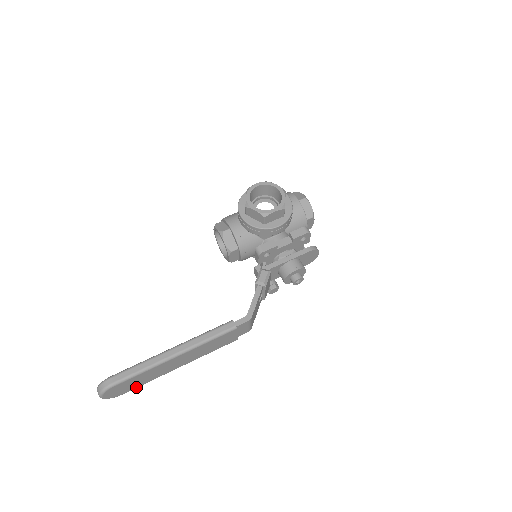
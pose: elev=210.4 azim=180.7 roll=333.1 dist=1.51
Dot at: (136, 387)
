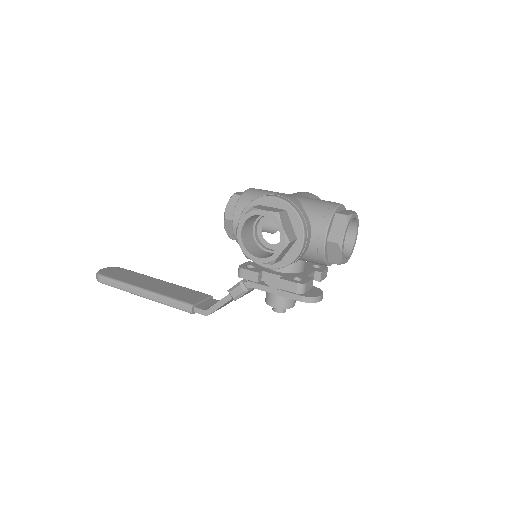
Dot at: occluded
